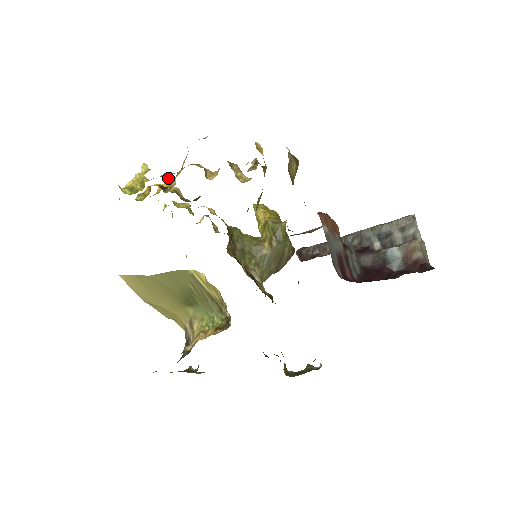
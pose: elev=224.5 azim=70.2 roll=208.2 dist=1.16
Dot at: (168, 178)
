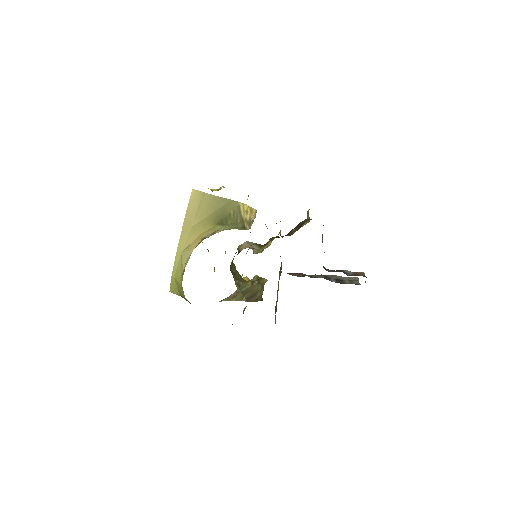
Dot at: occluded
